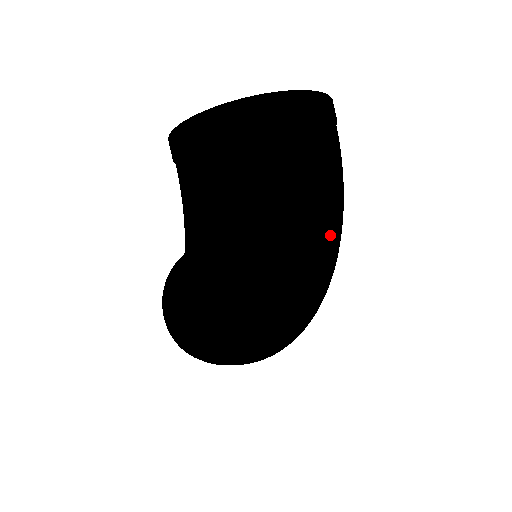
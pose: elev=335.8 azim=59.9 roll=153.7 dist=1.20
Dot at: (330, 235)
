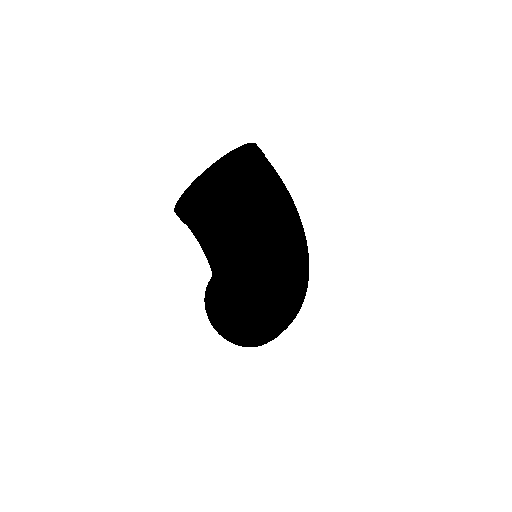
Dot at: (293, 217)
